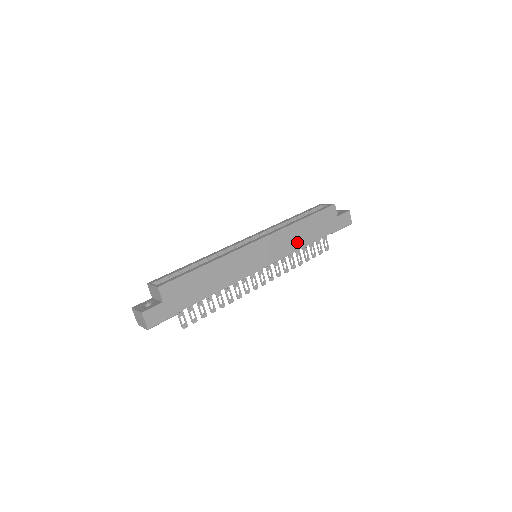
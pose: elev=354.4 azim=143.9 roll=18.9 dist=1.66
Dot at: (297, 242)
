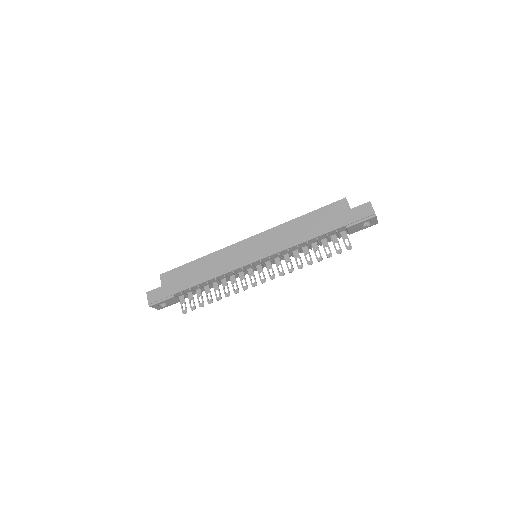
Dot at: (293, 238)
